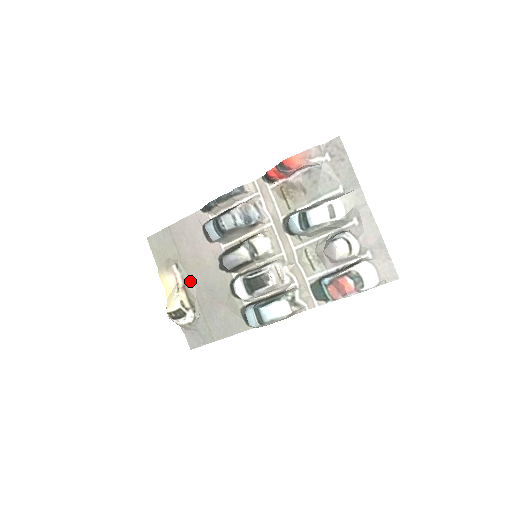
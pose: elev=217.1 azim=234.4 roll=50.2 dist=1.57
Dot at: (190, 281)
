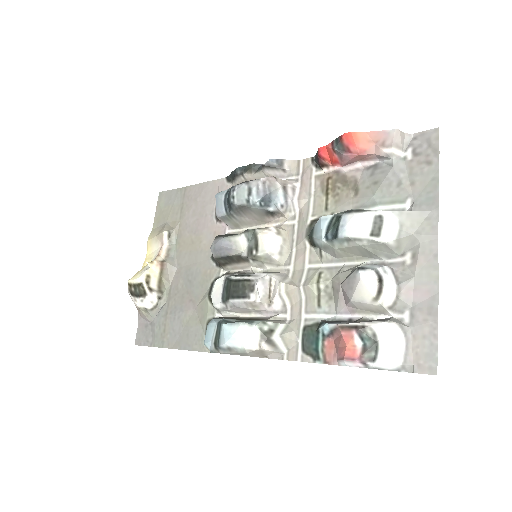
Dot at: (174, 260)
